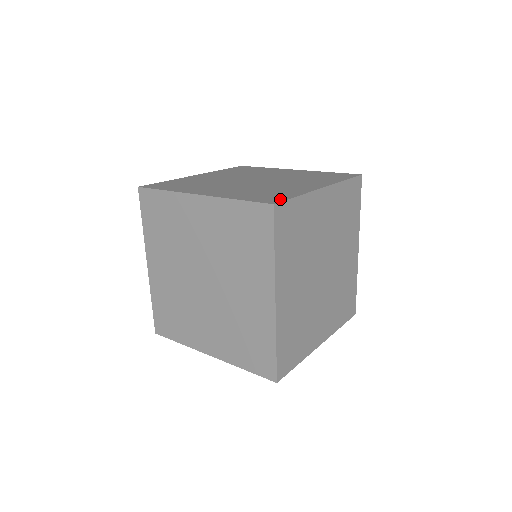
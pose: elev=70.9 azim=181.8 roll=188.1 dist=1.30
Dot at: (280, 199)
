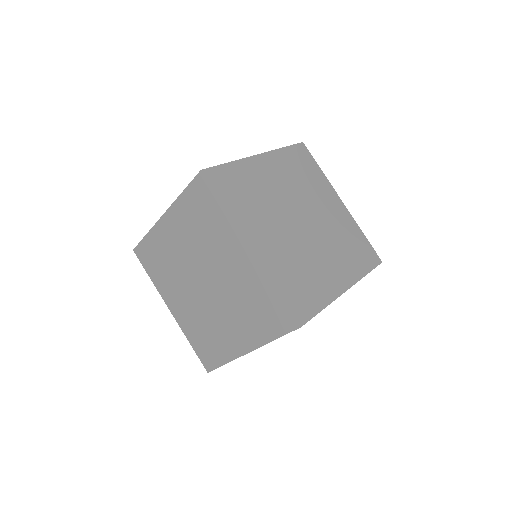
Dot at: occluded
